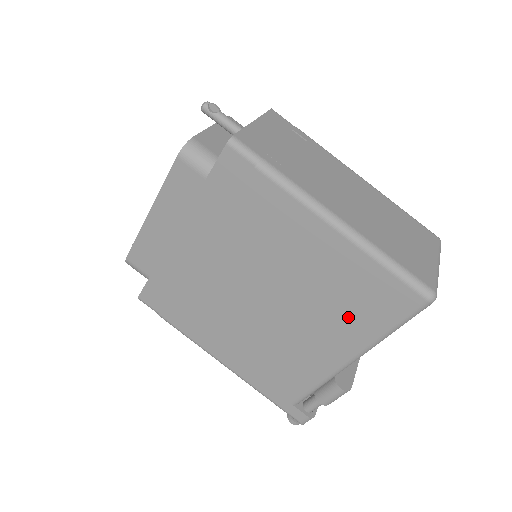
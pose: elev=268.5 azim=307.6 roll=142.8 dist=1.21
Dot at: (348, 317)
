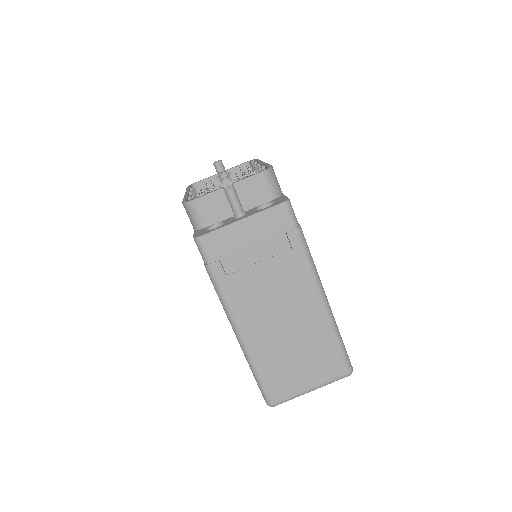
Dot at: occluded
